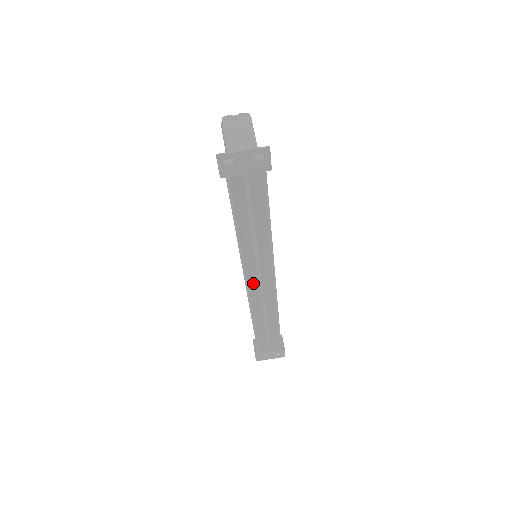
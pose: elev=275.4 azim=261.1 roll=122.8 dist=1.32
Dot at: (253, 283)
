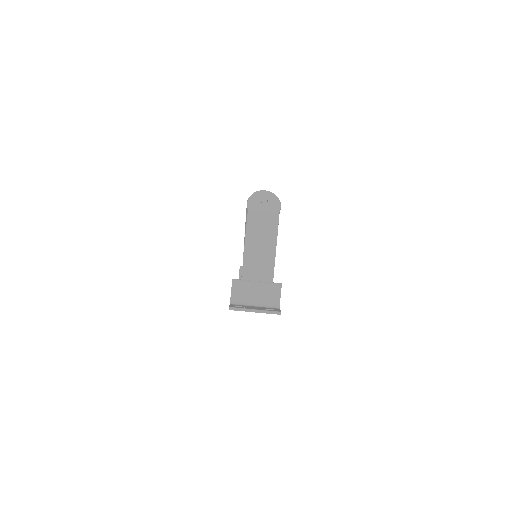
Dot at: occluded
